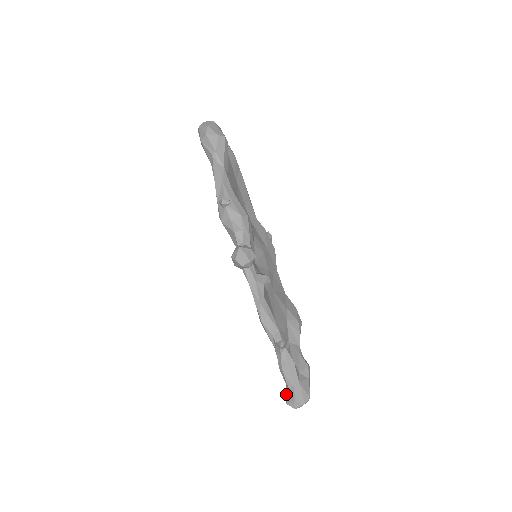
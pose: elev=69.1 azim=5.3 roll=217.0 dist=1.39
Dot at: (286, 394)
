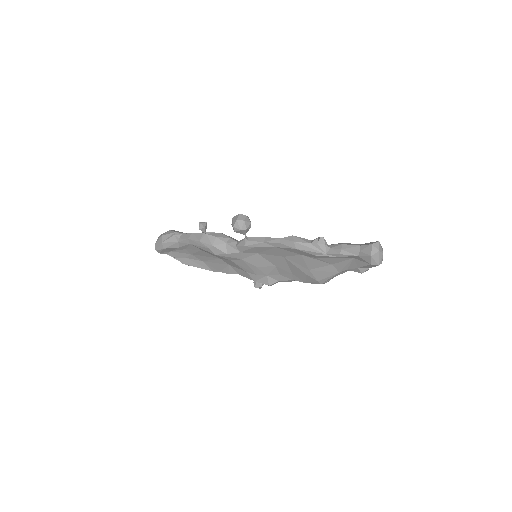
Dot at: (364, 256)
